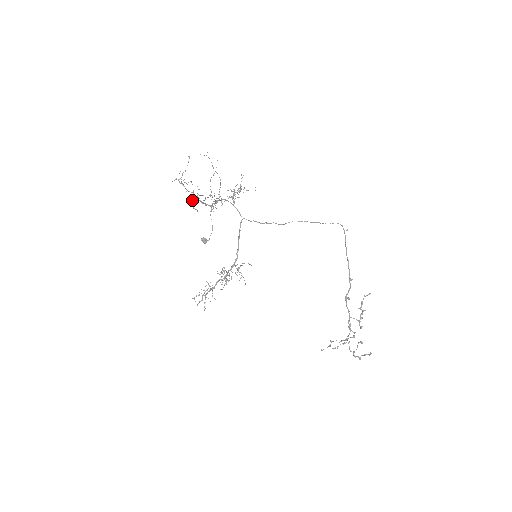
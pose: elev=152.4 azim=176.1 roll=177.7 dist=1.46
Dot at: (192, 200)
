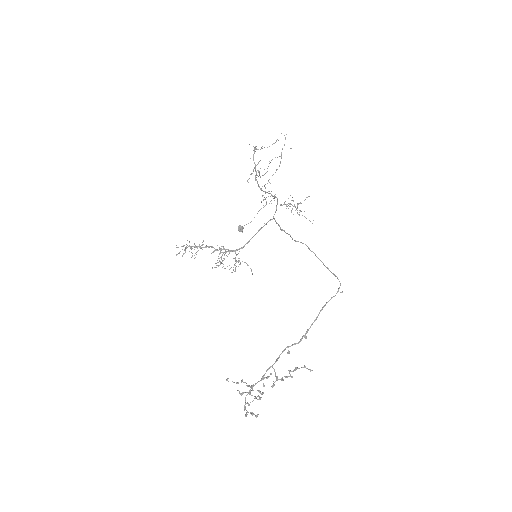
Dot at: occluded
